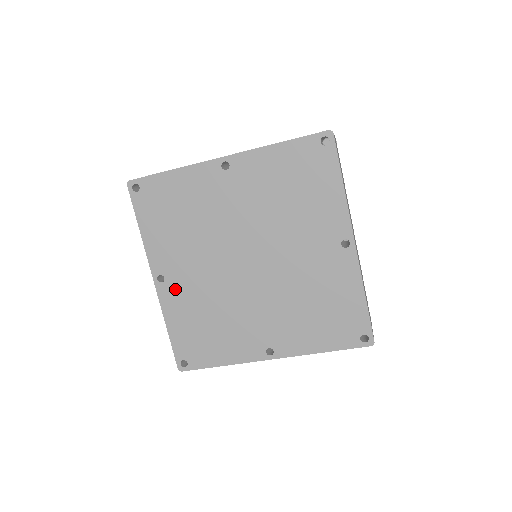
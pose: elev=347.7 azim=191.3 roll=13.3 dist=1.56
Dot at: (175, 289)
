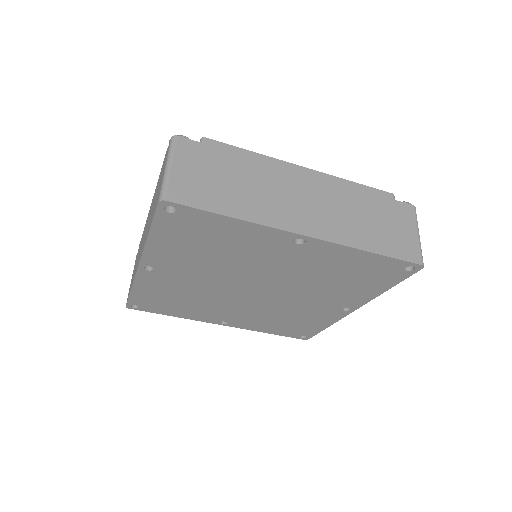
Dot at: (160, 278)
